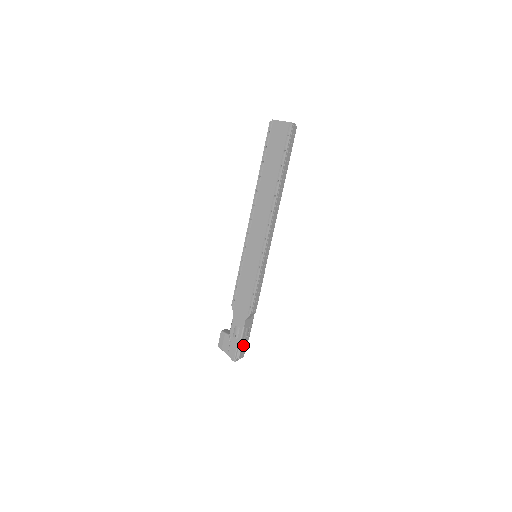
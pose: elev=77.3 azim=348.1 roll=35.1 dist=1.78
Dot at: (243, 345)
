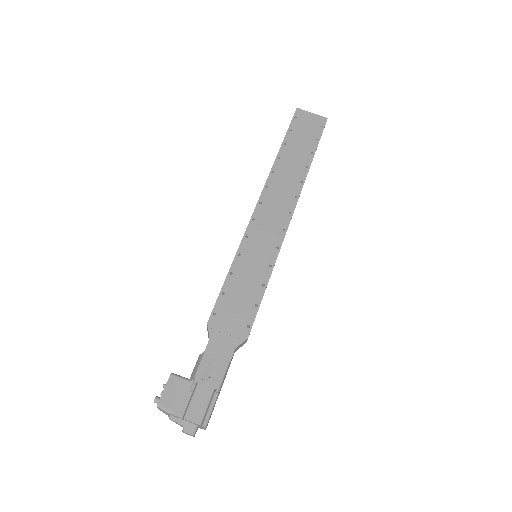
Dot at: (215, 401)
